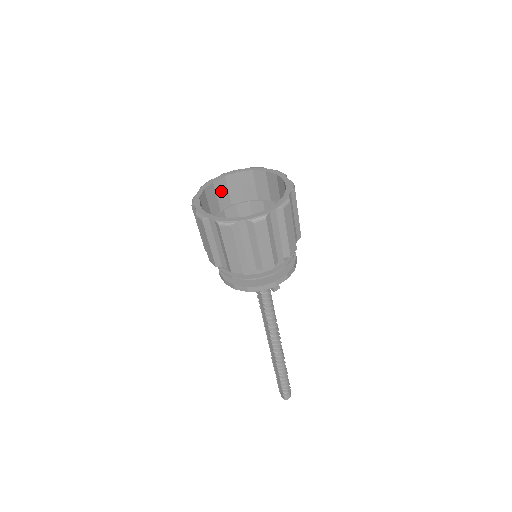
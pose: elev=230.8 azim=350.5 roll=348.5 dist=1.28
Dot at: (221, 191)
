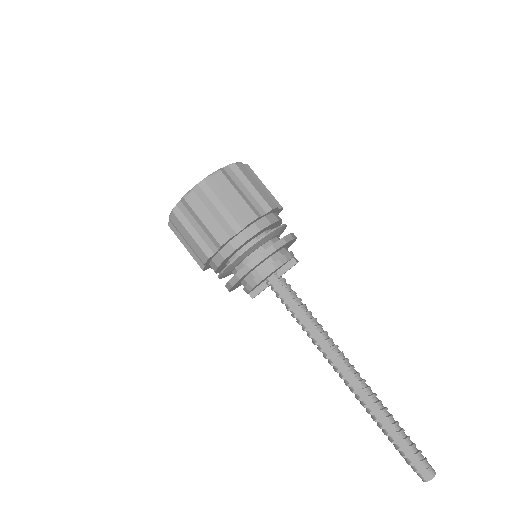
Dot at: occluded
